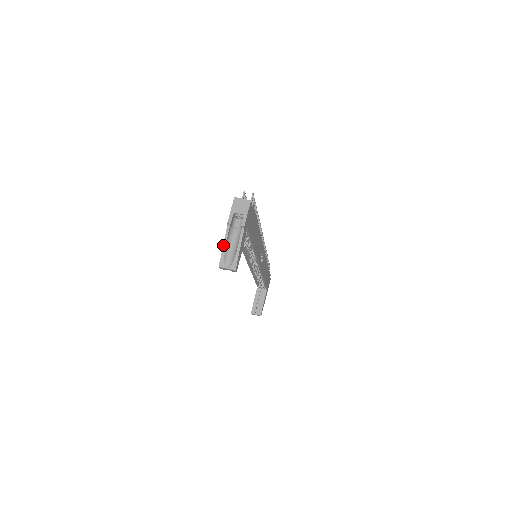
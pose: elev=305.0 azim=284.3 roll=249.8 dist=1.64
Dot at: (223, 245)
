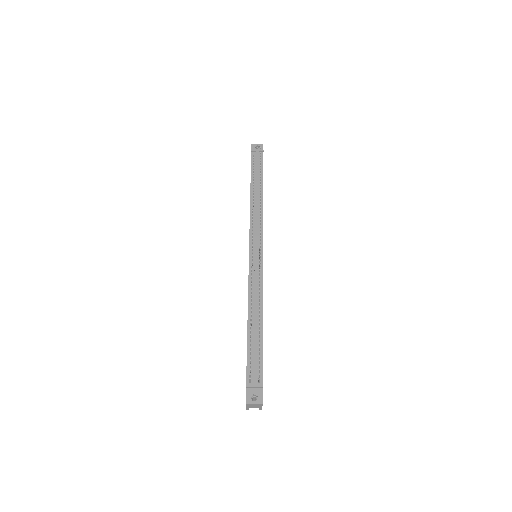
Dot at: occluded
